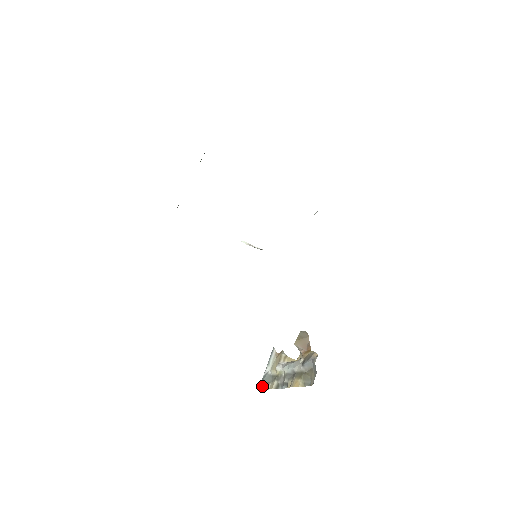
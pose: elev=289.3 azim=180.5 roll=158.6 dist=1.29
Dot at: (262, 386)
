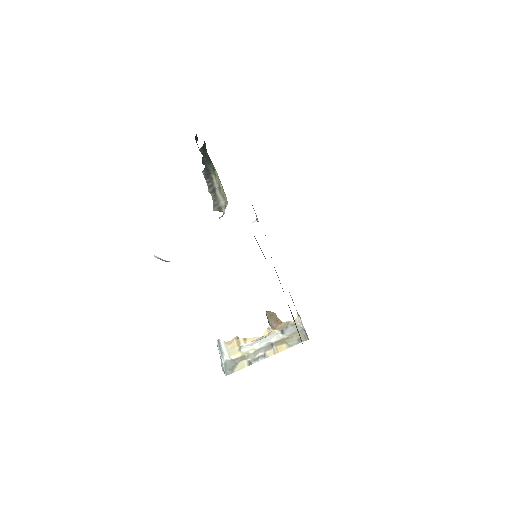
Dot at: (231, 371)
